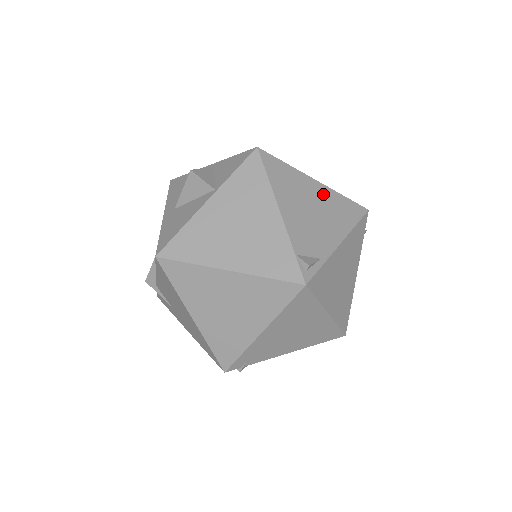
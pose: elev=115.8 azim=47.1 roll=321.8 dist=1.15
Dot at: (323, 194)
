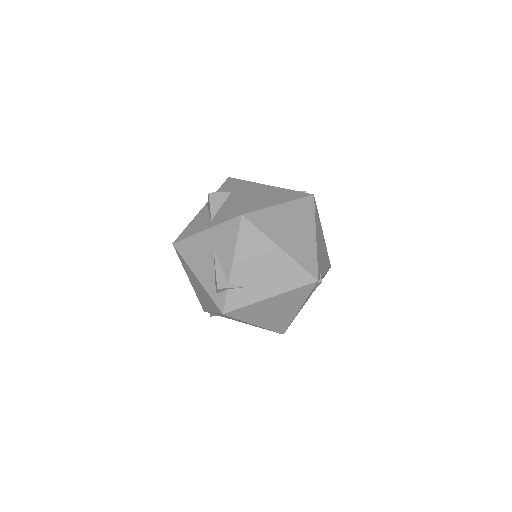
Dot at: occluded
